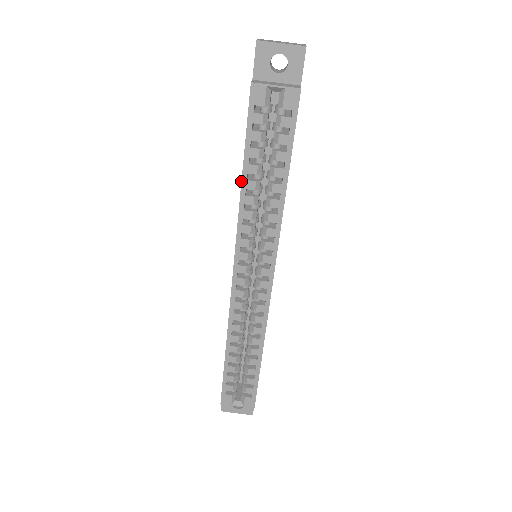
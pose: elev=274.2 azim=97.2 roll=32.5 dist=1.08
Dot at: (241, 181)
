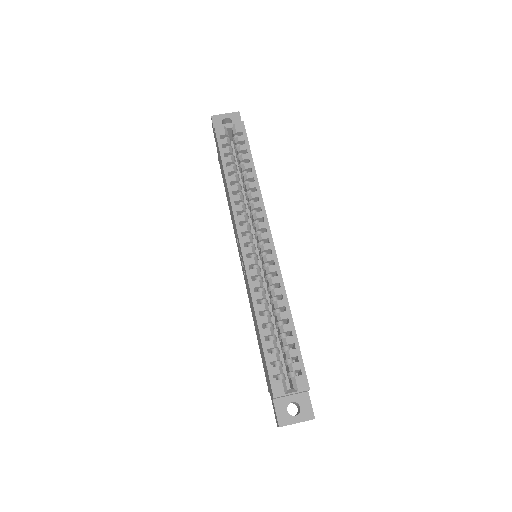
Dot at: (225, 178)
